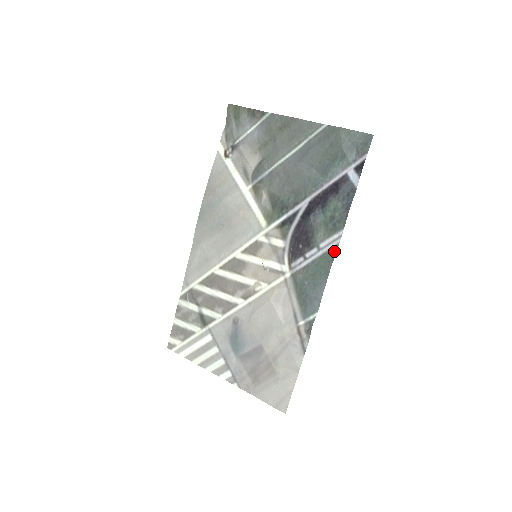
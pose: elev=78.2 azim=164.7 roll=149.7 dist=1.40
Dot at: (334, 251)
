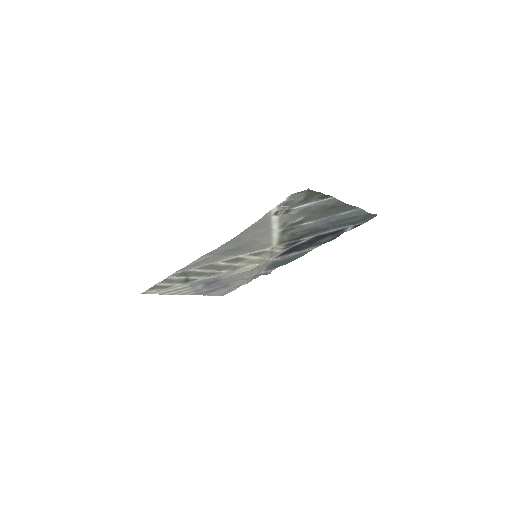
Dot at: occluded
